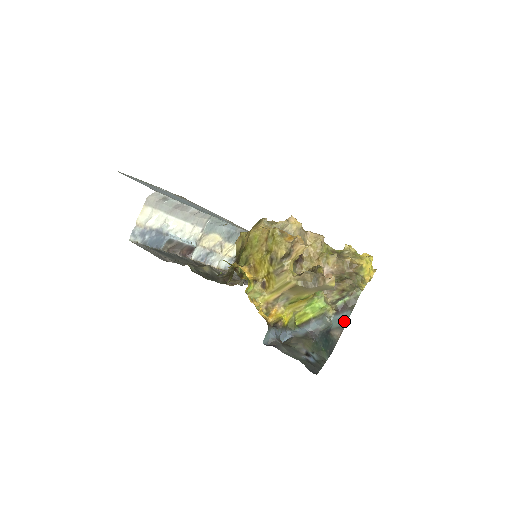
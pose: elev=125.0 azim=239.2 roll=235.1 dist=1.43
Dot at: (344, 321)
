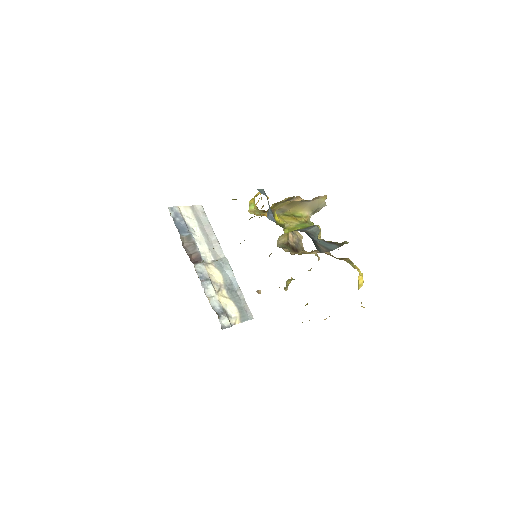
Dot at: (331, 248)
